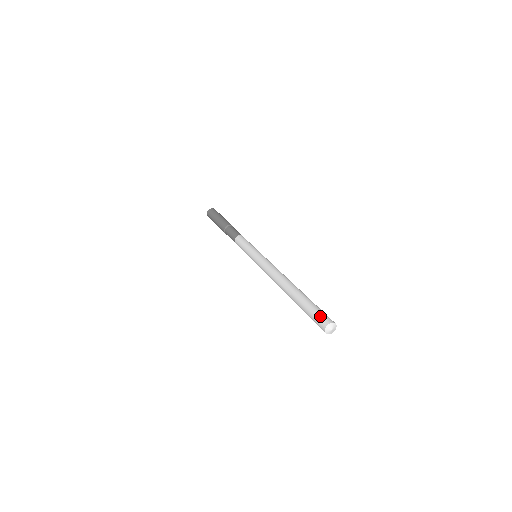
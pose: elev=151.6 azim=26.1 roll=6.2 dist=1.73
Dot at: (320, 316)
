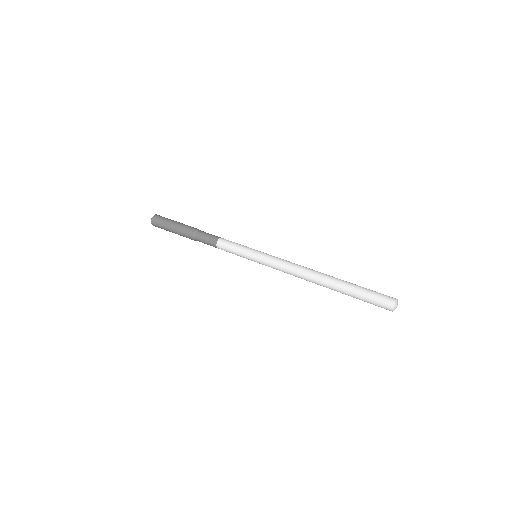
Dot at: (382, 297)
